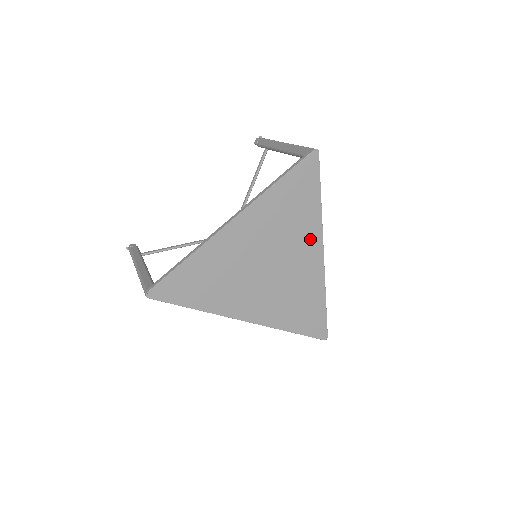
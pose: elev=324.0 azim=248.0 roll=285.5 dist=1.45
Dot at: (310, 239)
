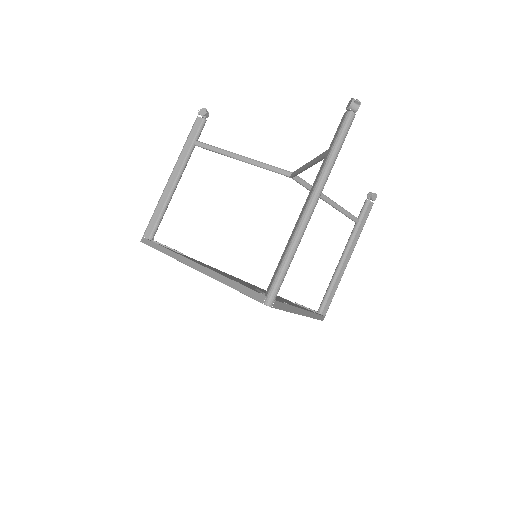
Dot at: occluded
